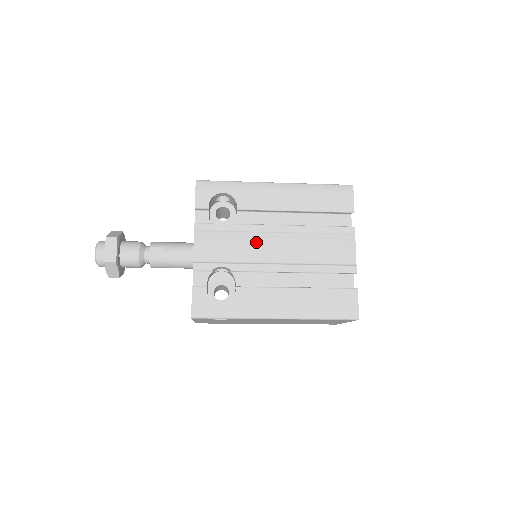
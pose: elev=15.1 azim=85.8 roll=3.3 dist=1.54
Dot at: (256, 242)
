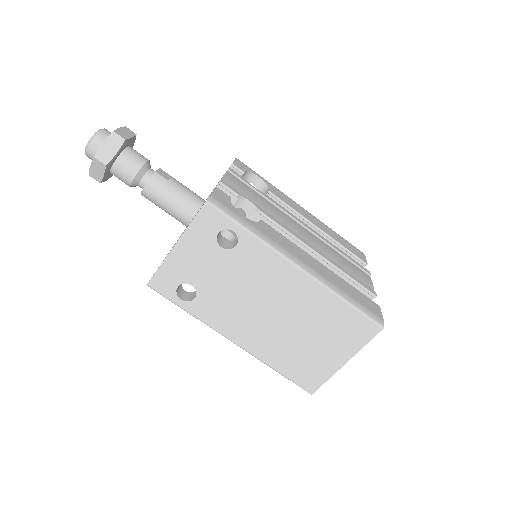
Dot at: (284, 215)
